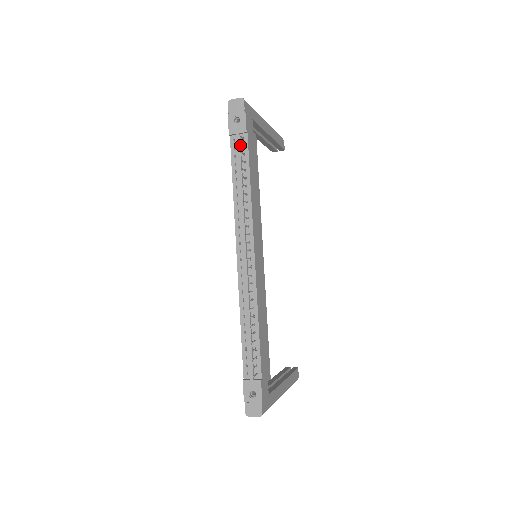
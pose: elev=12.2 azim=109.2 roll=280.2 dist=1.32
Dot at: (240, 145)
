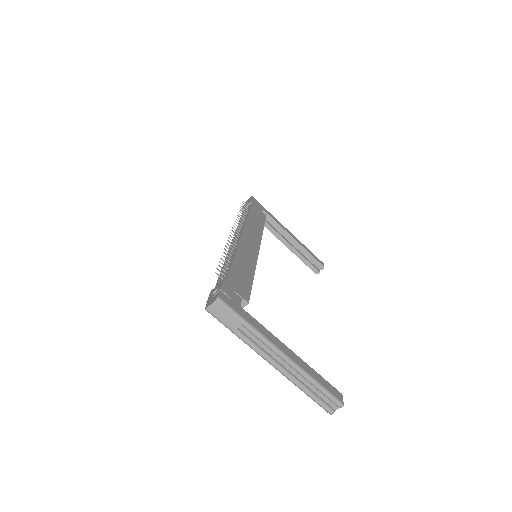
Dot at: (246, 209)
